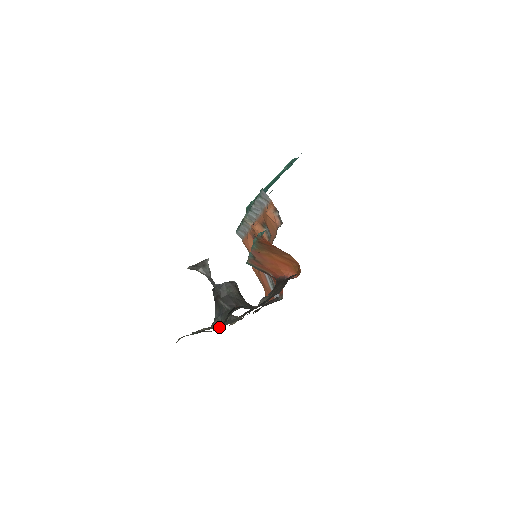
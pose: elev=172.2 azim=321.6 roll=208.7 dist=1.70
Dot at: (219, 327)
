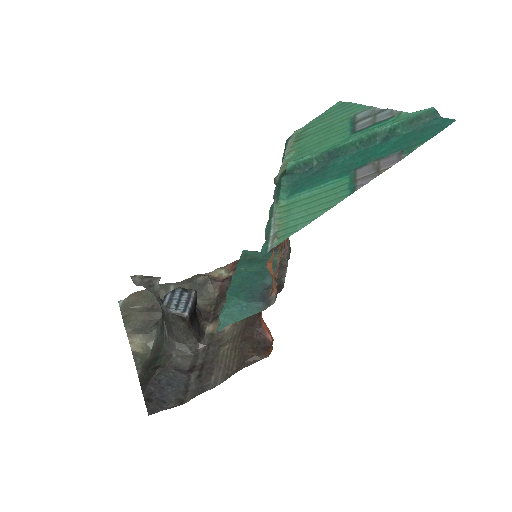
Dot at: (153, 343)
